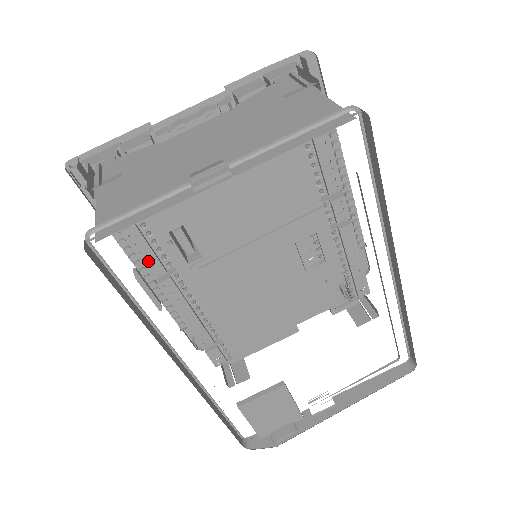
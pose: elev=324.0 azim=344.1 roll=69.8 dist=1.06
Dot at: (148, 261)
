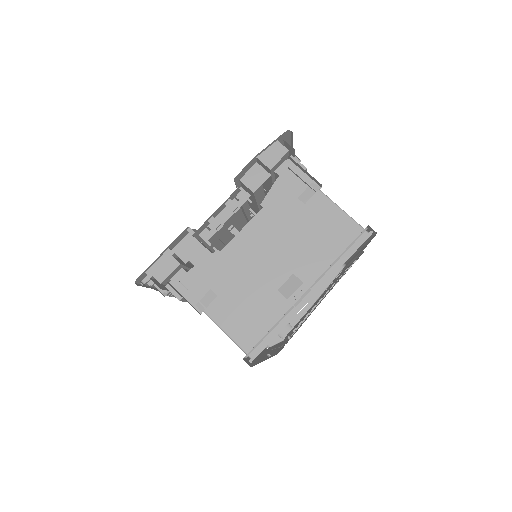
Dot at: occluded
